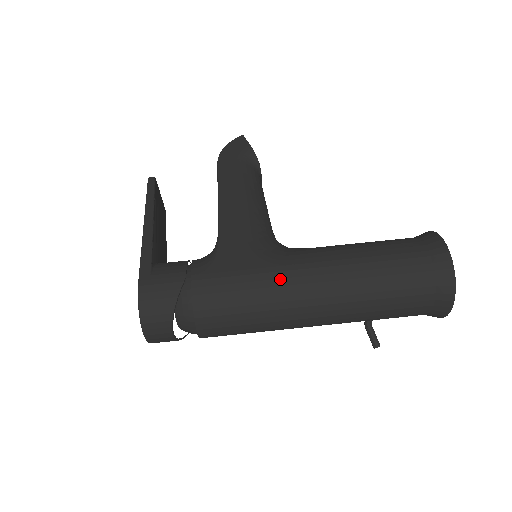
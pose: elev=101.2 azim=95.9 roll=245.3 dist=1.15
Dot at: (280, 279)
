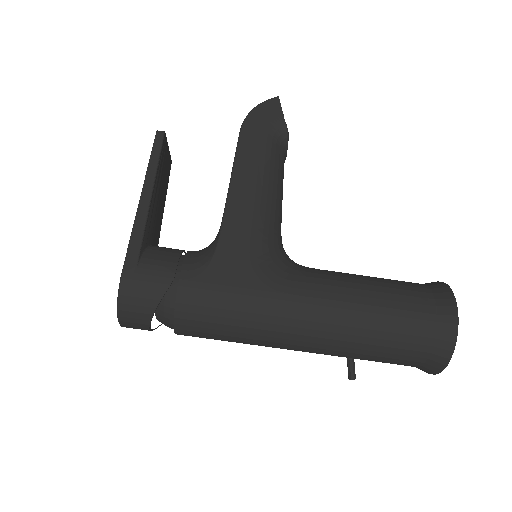
Dot at: (272, 308)
